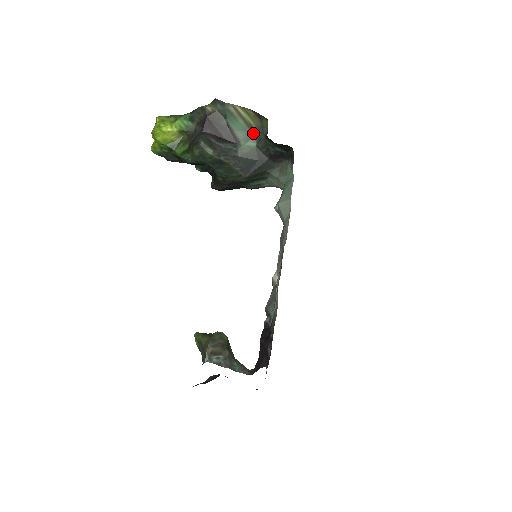
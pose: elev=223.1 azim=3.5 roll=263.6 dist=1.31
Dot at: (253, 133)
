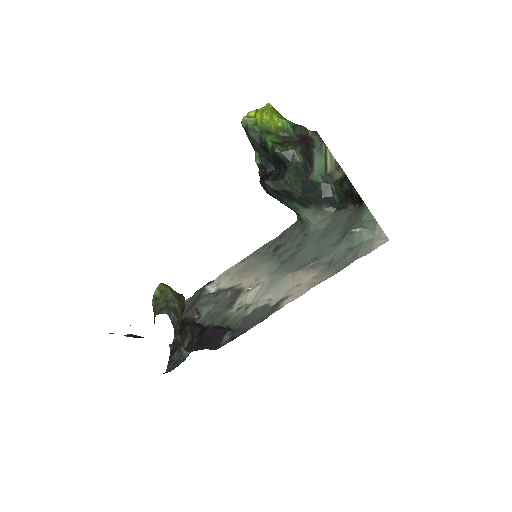
Dot at: (325, 173)
